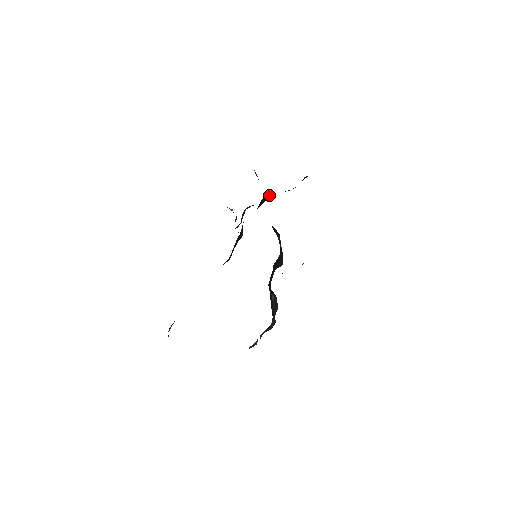
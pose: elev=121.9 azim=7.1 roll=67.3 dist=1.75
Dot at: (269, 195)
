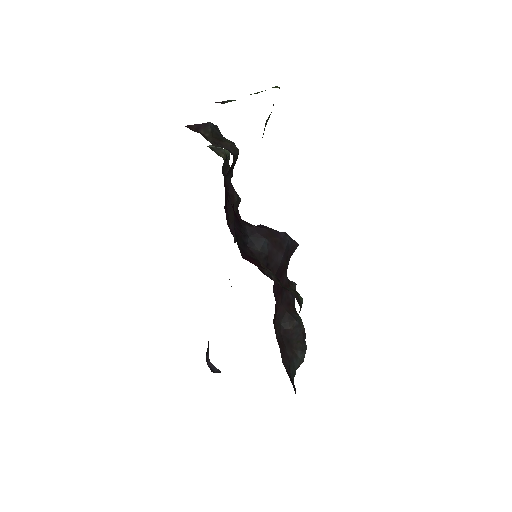
Dot at: (235, 153)
